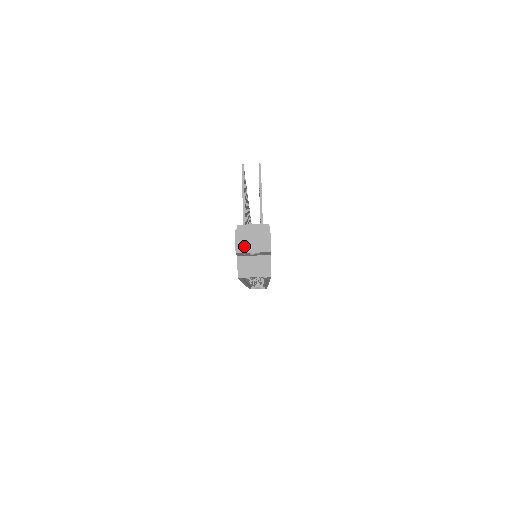
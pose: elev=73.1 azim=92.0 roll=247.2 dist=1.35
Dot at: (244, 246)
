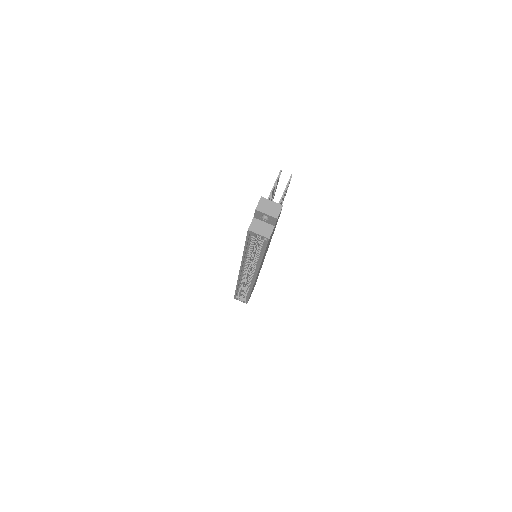
Dot at: (262, 208)
